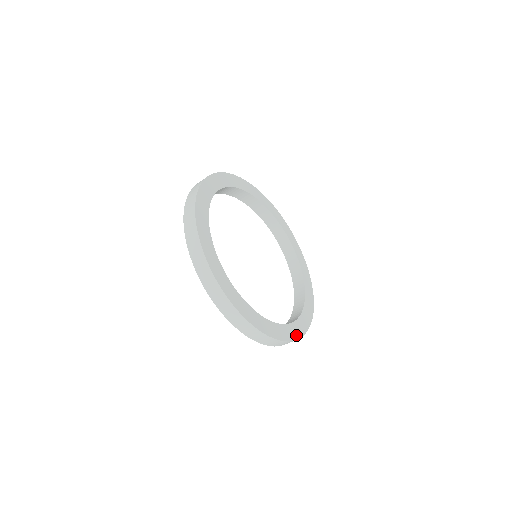
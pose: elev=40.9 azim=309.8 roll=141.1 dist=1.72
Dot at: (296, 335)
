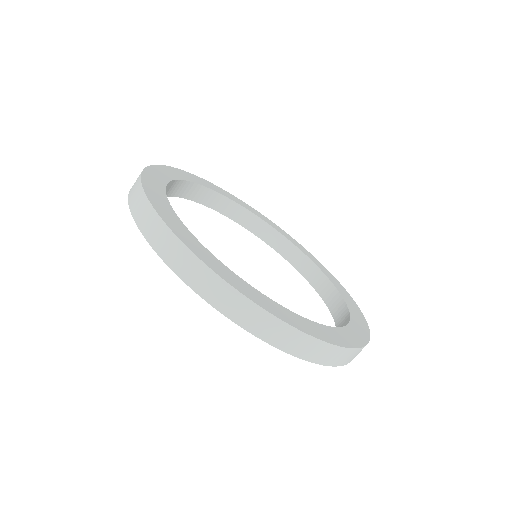
Dot at: (363, 338)
